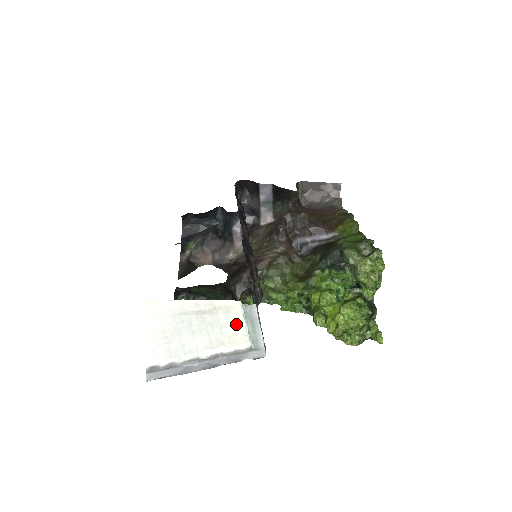
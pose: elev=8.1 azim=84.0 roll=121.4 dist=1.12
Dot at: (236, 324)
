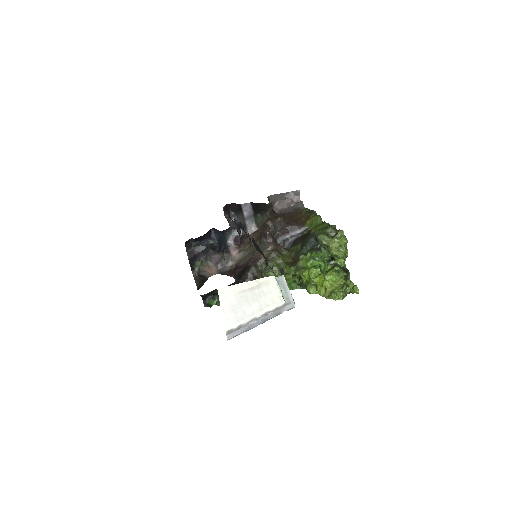
Dot at: (274, 291)
